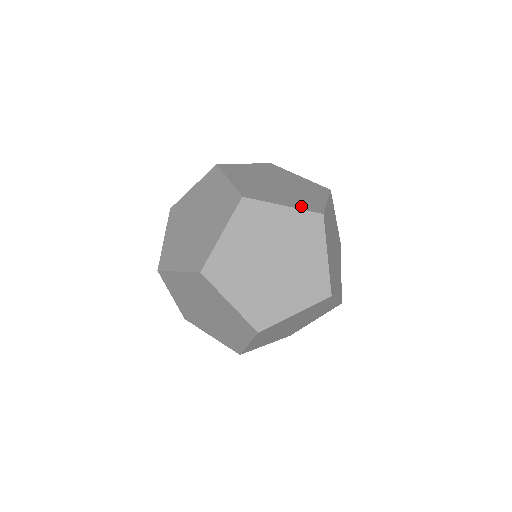
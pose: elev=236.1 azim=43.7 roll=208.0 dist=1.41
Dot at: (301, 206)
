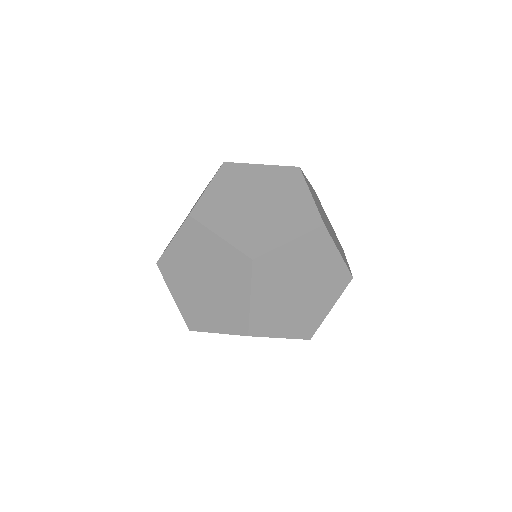
Dot at: (344, 260)
